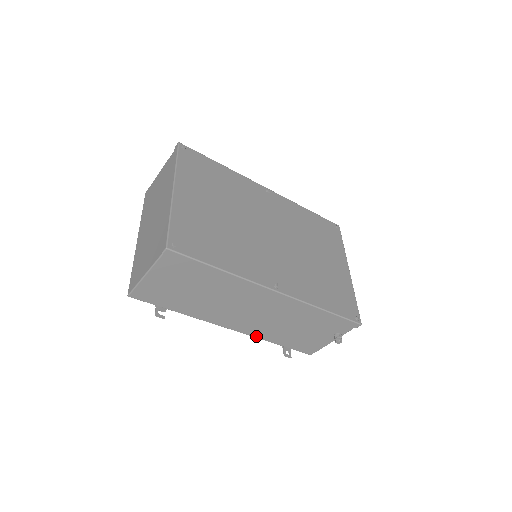
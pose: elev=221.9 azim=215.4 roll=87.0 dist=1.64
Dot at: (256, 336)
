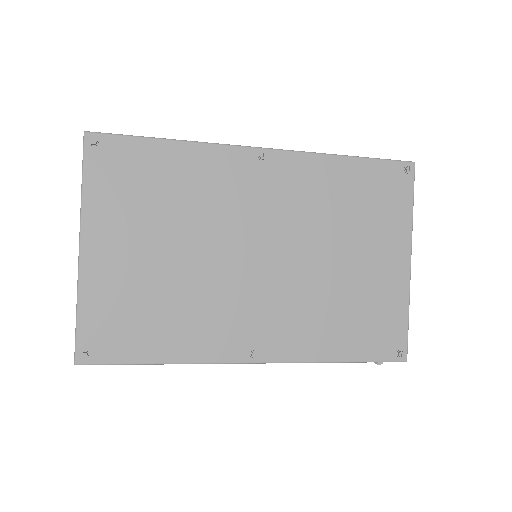
Dot at: occluded
